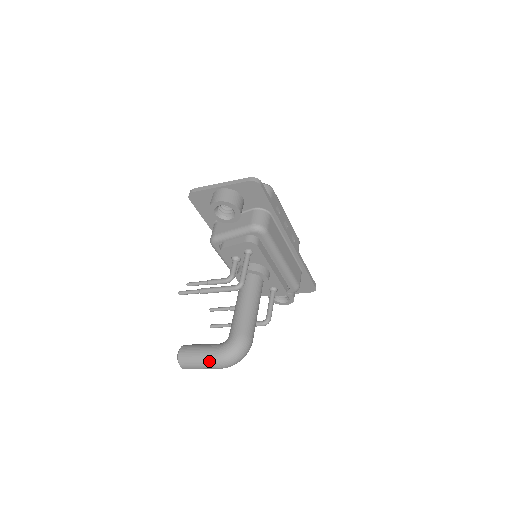
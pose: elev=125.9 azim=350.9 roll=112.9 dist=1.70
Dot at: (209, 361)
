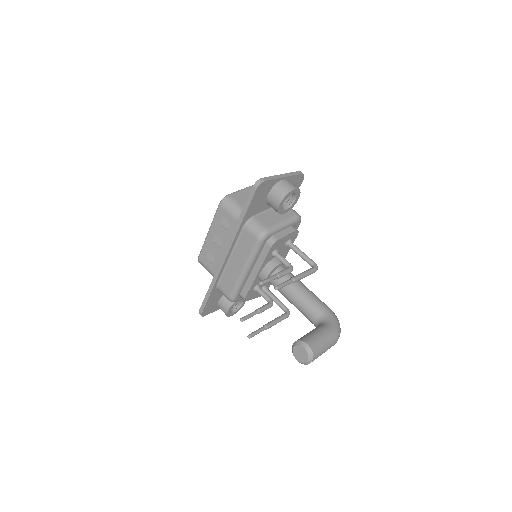
Dot at: (333, 339)
